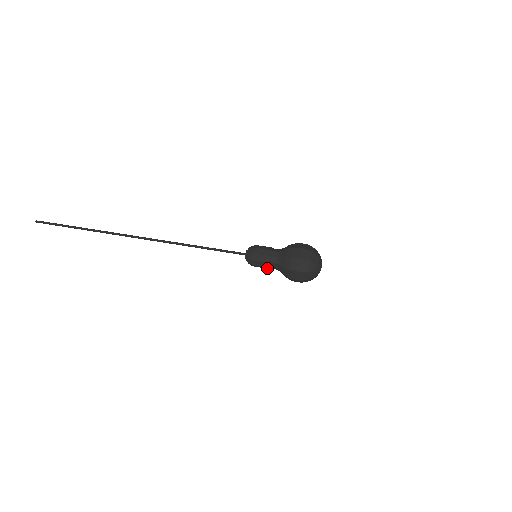
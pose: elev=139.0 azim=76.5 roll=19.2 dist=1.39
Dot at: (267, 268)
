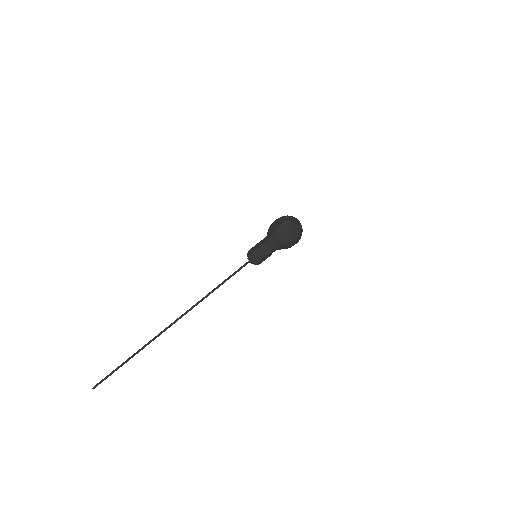
Dot at: occluded
